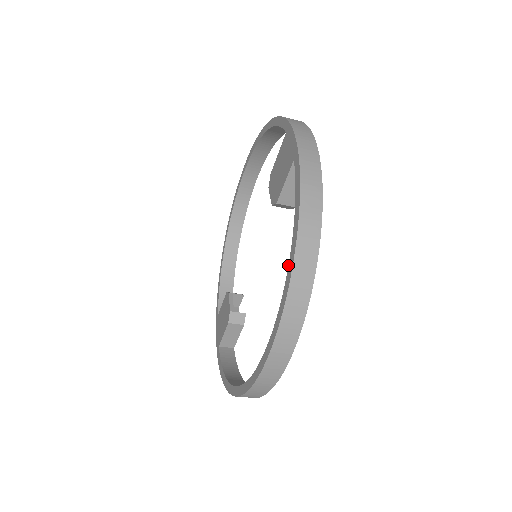
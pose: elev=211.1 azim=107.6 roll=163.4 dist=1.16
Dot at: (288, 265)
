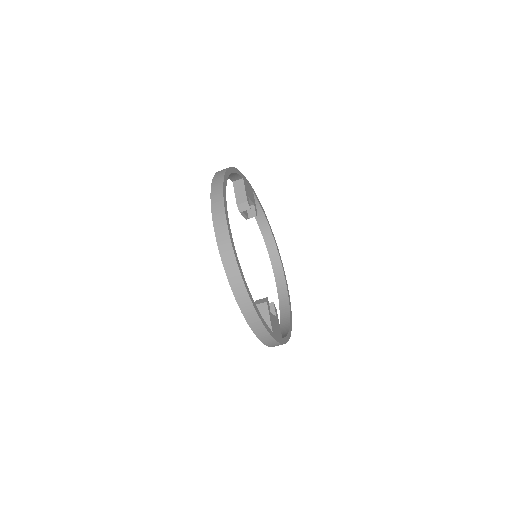
Dot at: occluded
